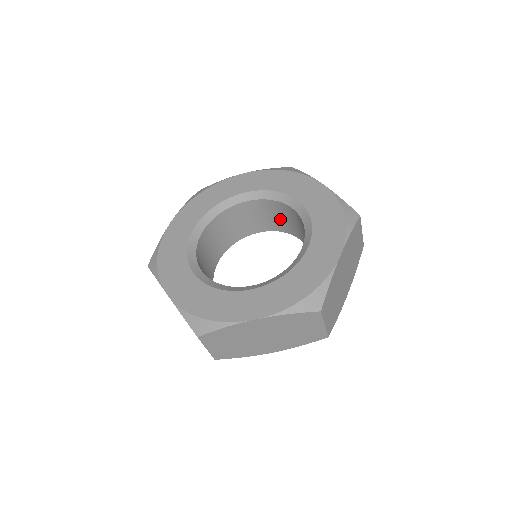
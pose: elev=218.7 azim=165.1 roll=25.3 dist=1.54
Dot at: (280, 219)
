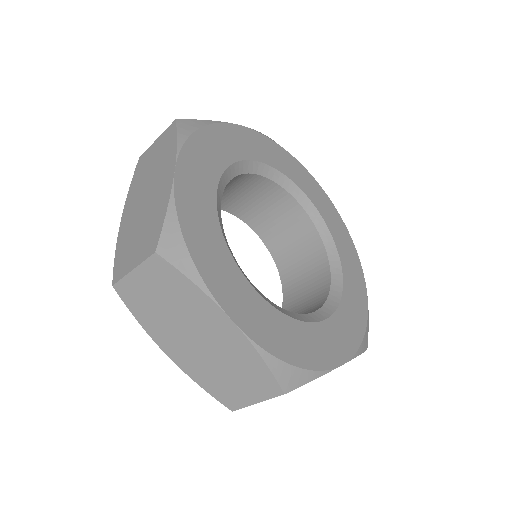
Dot at: (296, 256)
